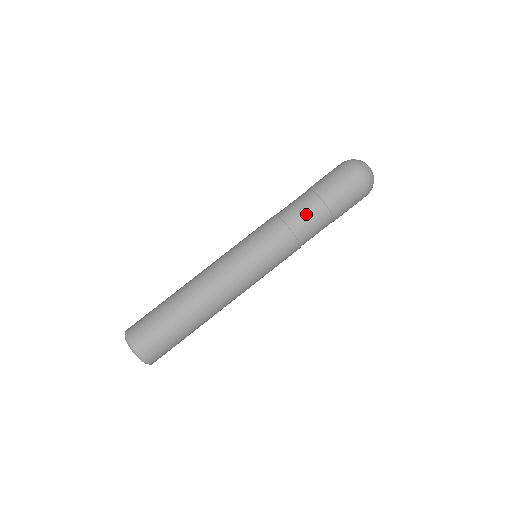
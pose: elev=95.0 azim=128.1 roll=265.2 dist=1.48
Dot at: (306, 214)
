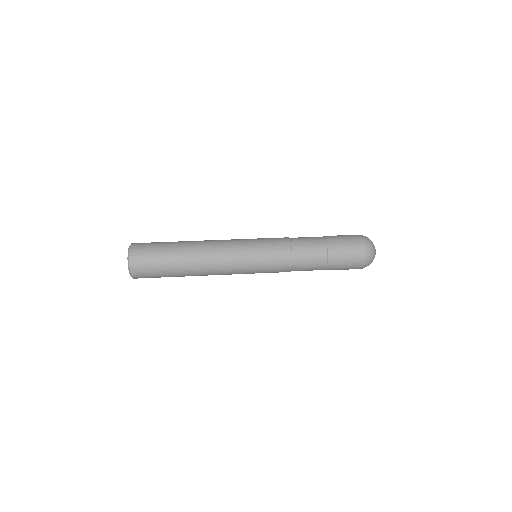
Dot at: (310, 253)
